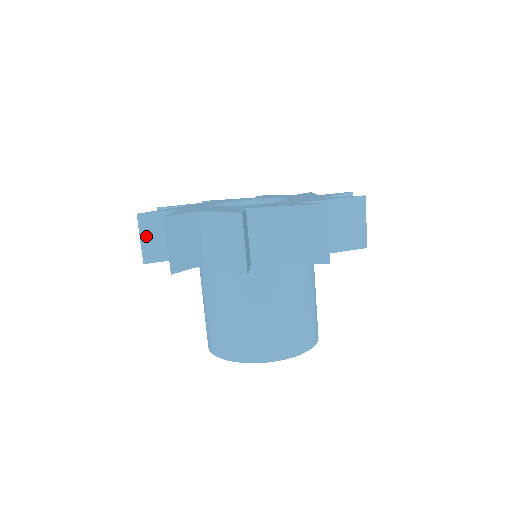
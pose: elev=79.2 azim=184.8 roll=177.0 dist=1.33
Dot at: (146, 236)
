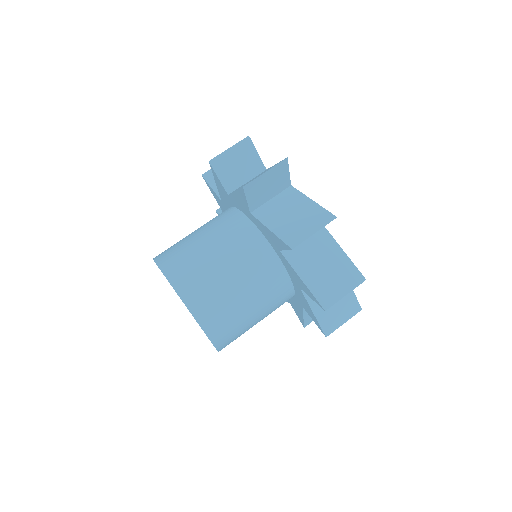
Dot at: occluded
